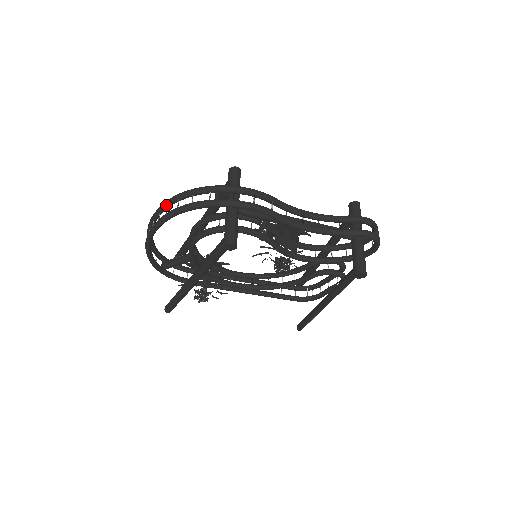
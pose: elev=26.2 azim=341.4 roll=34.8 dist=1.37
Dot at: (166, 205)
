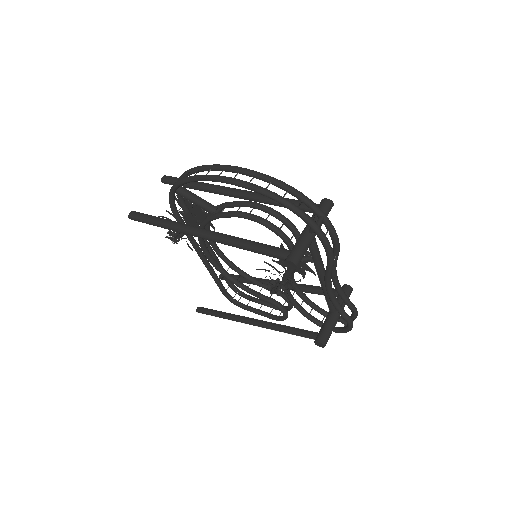
Dot at: (271, 181)
